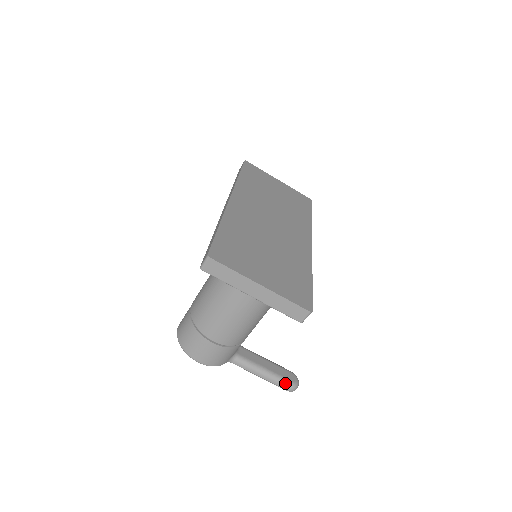
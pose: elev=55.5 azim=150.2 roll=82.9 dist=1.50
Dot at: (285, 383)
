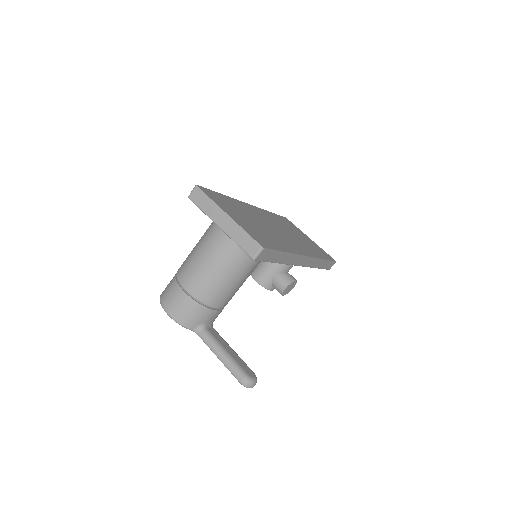
Dot at: (240, 371)
